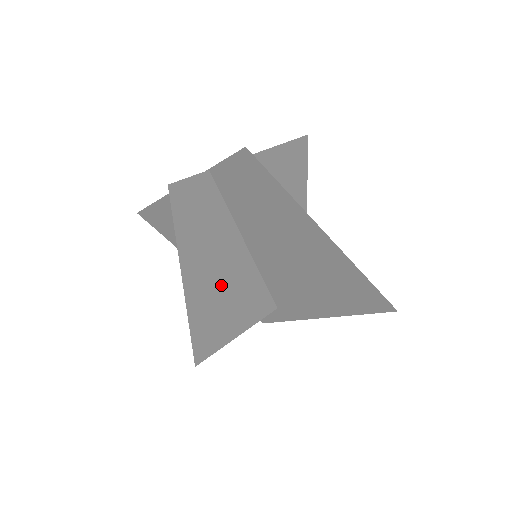
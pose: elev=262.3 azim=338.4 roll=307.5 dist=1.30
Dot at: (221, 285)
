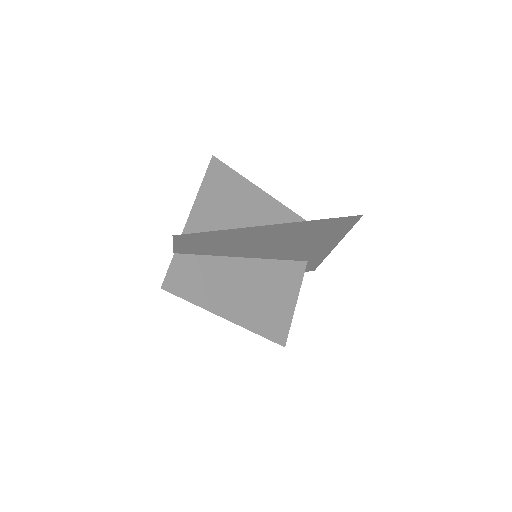
Dot at: (252, 294)
